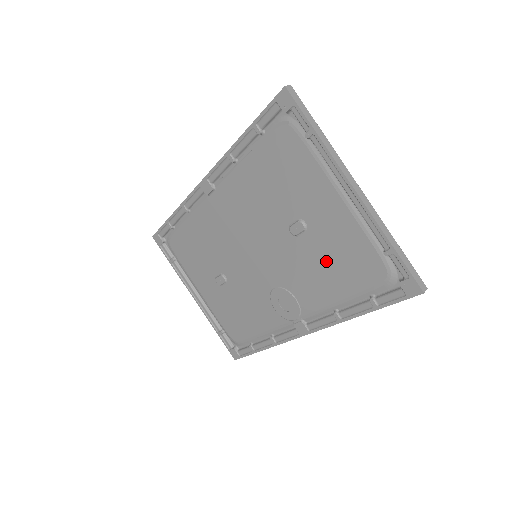
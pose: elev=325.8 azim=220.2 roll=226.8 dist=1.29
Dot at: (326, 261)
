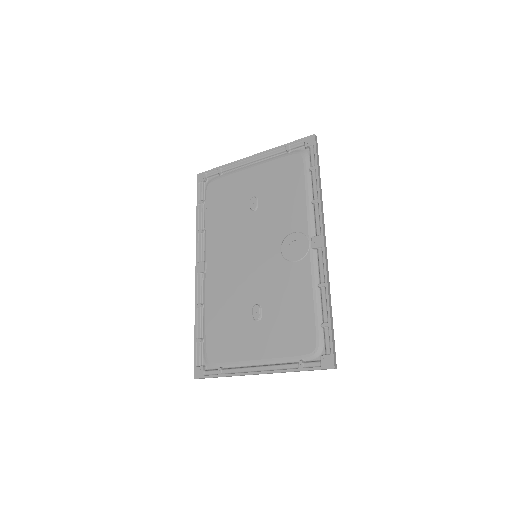
Dot at: (279, 192)
